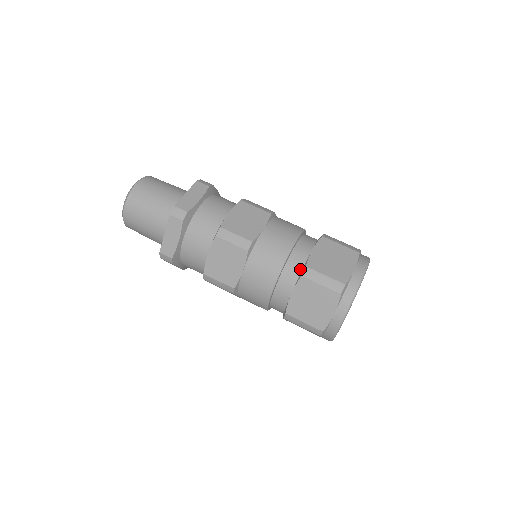
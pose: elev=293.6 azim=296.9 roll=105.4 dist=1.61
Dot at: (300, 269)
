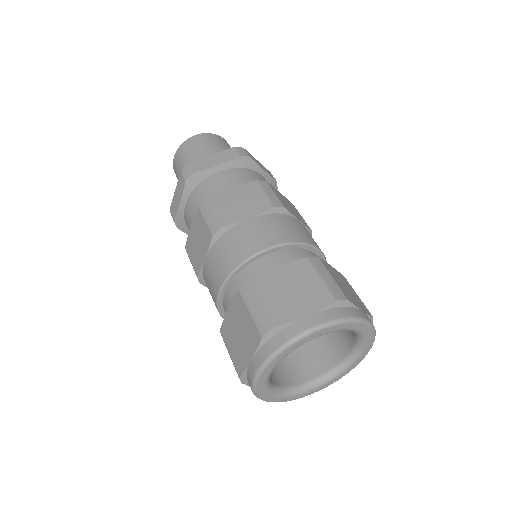
Dot at: occluded
